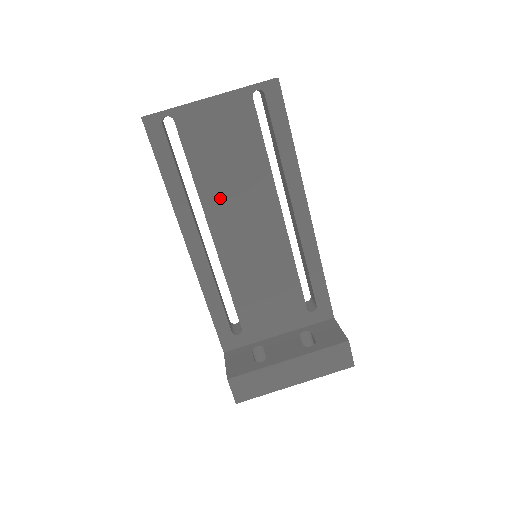
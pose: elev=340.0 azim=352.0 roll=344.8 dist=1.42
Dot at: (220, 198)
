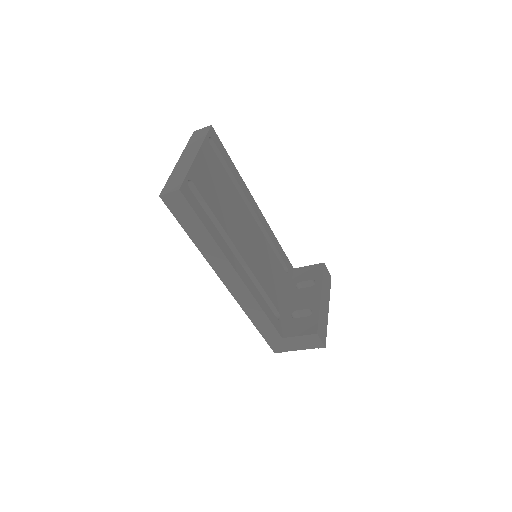
Dot at: (232, 225)
